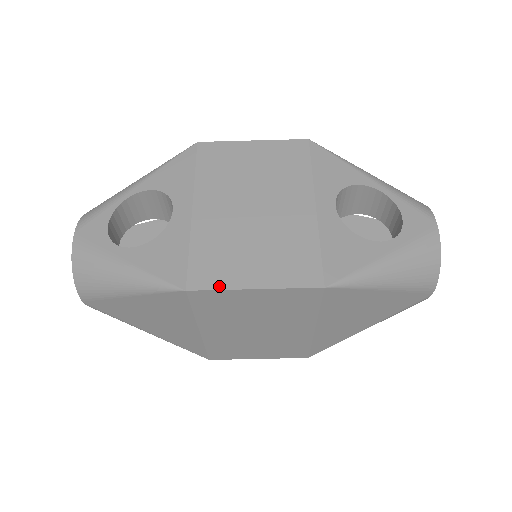
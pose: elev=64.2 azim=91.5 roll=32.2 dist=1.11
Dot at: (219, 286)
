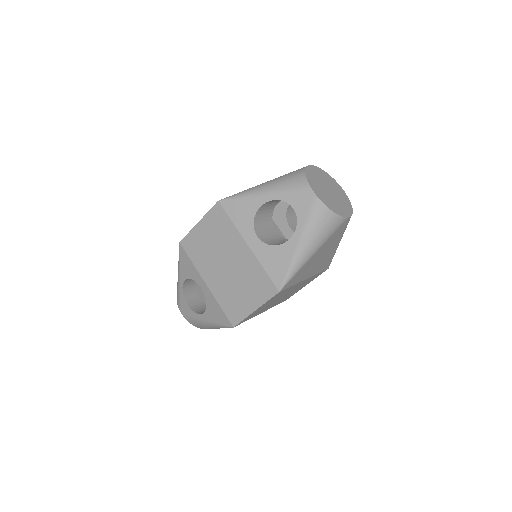
Dot at: (242, 318)
